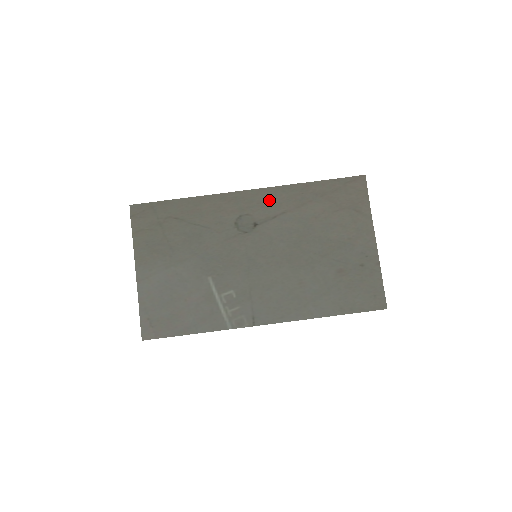
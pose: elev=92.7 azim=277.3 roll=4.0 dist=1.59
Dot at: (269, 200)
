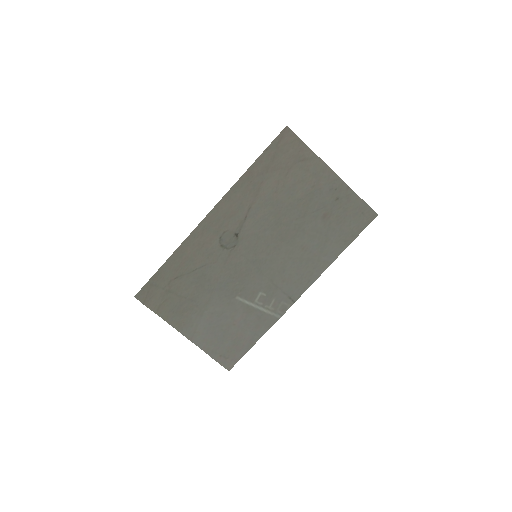
Dot at: (230, 208)
